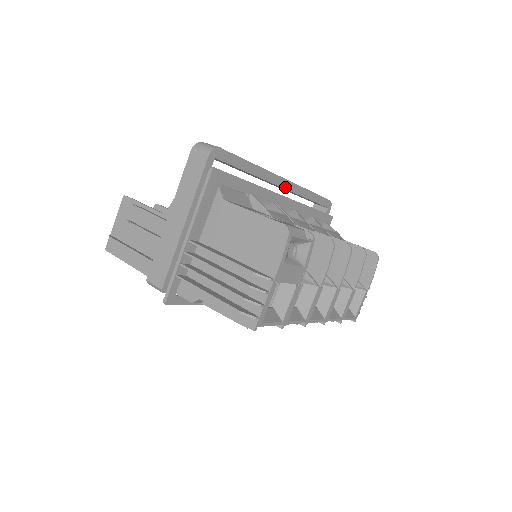
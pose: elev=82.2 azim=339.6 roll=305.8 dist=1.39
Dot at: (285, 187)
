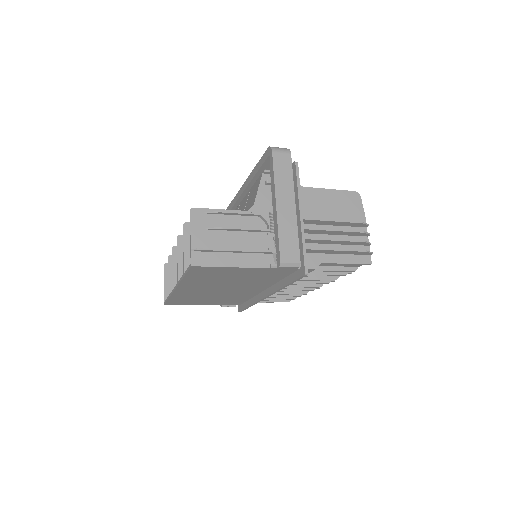
Dot at: occluded
